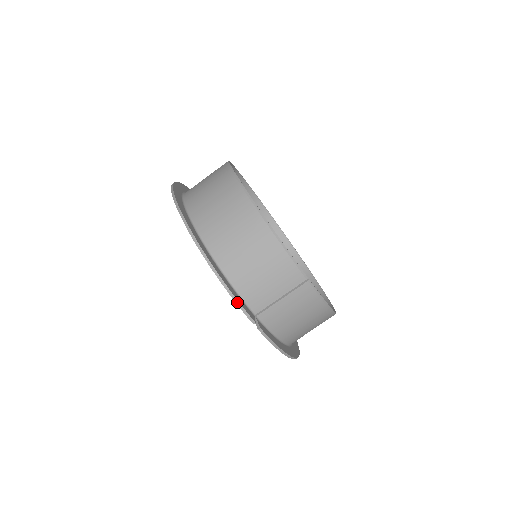
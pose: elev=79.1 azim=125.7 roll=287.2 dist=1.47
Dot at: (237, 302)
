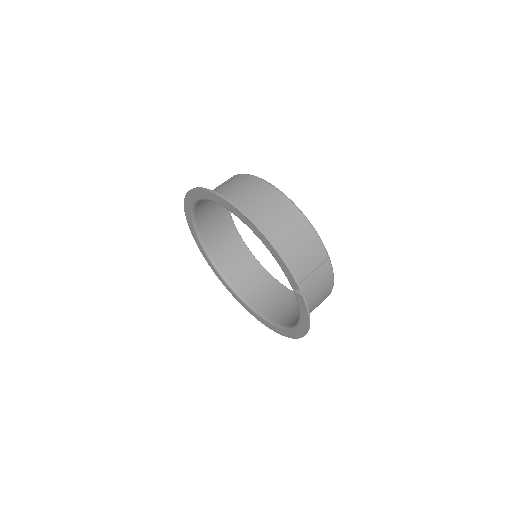
Dot at: (291, 271)
